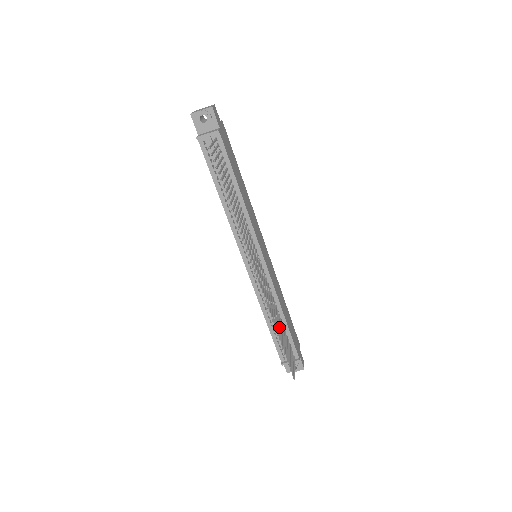
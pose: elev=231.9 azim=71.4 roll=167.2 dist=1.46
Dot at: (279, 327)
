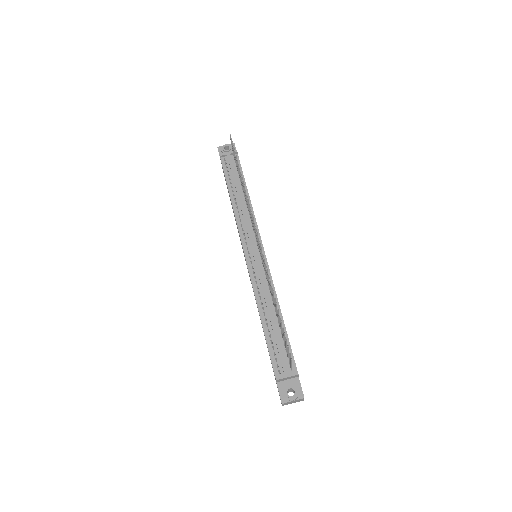
Dot at: occluded
